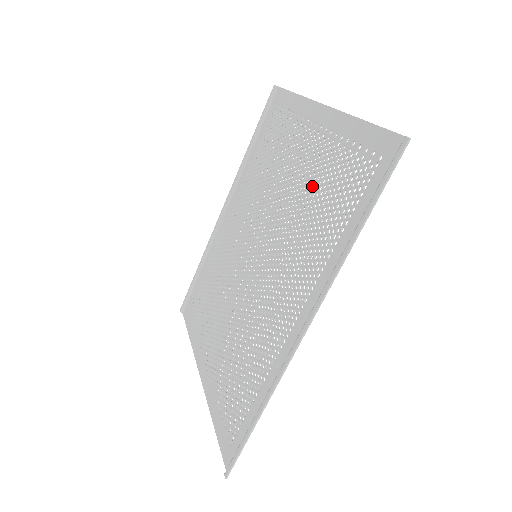
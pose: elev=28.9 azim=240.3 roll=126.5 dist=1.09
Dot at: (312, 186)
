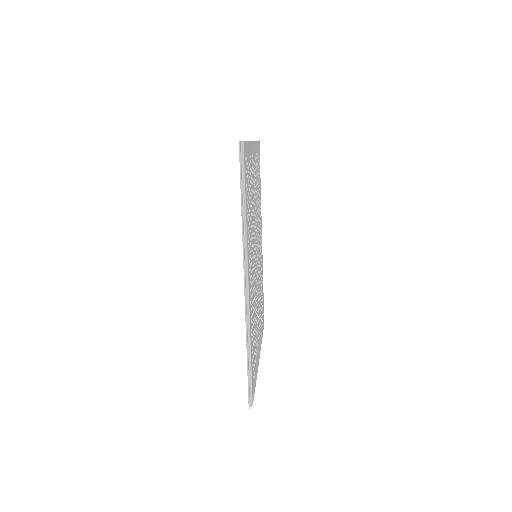
Dot at: (251, 194)
